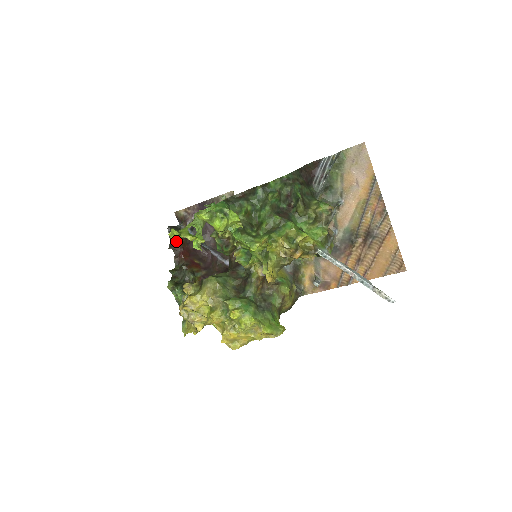
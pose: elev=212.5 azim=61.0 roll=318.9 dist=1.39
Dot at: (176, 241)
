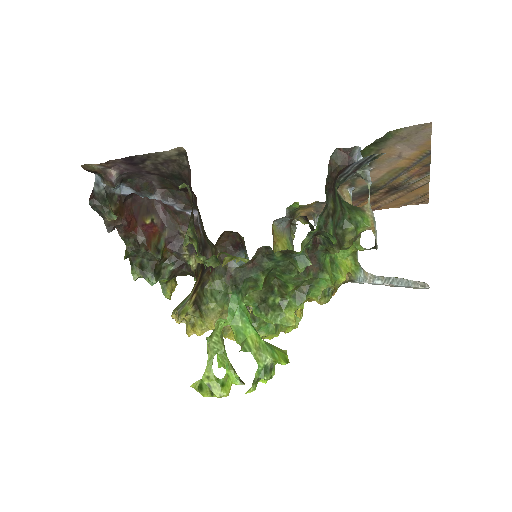
Dot at: occluded
